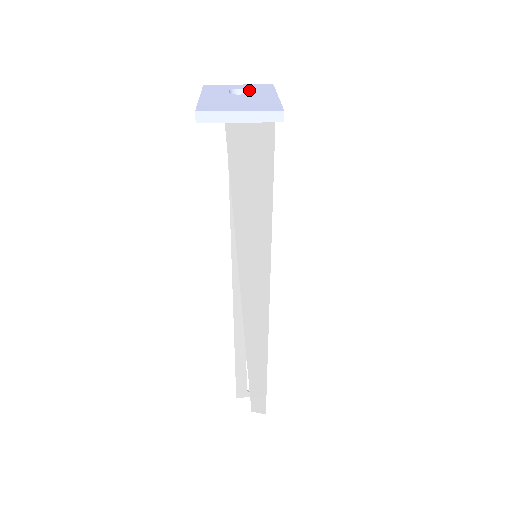
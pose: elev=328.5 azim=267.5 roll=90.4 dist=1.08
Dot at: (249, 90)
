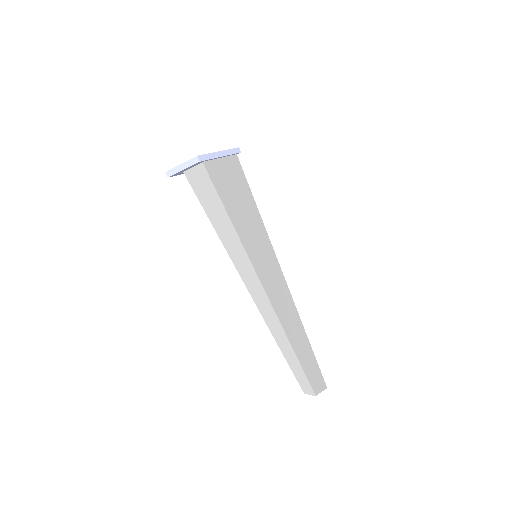
Dot at: occluded
